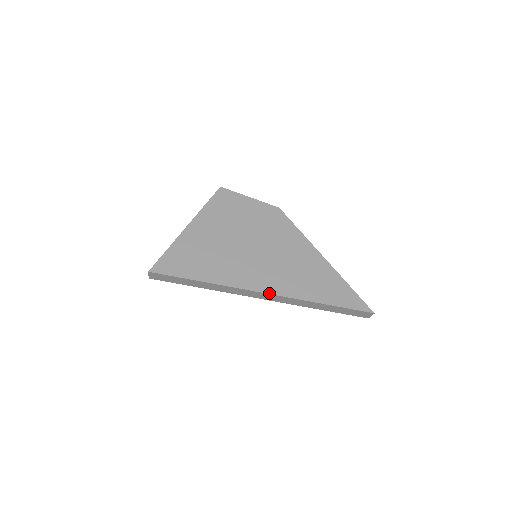
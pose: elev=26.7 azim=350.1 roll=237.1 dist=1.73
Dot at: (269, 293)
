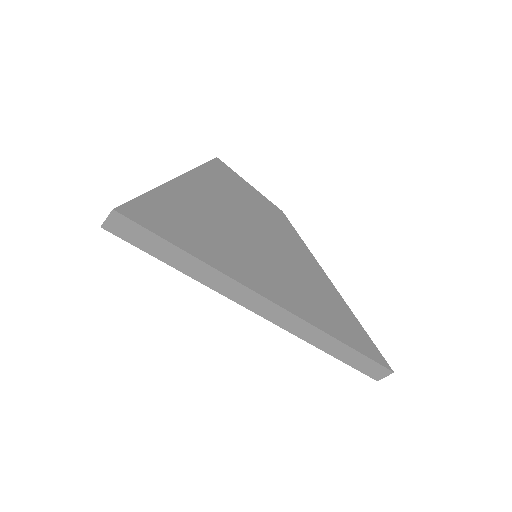
Dot at: (281, 305)
